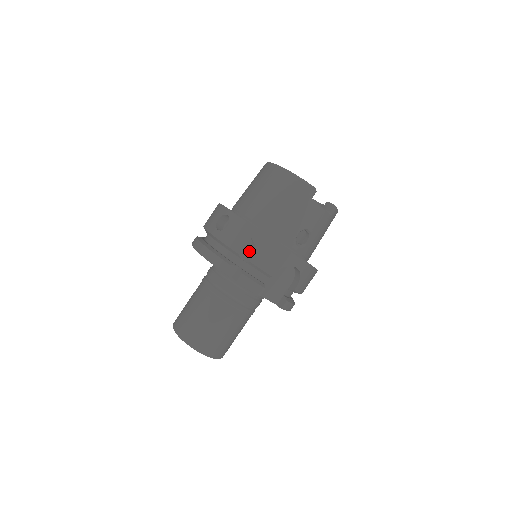
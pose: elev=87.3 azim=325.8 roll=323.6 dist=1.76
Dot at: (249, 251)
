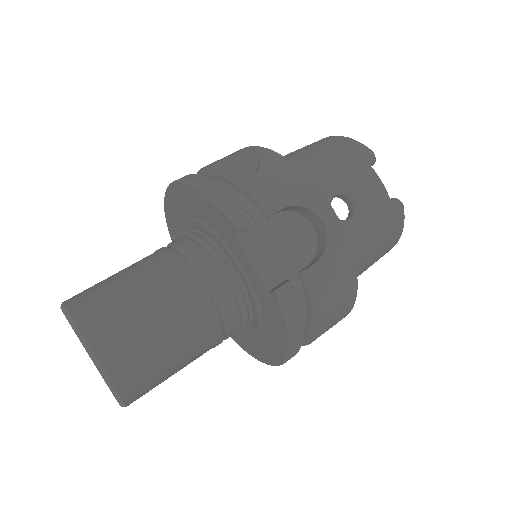
Dot at: occluded
